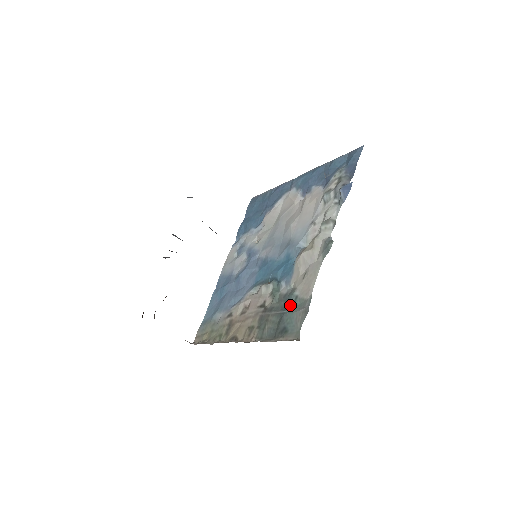
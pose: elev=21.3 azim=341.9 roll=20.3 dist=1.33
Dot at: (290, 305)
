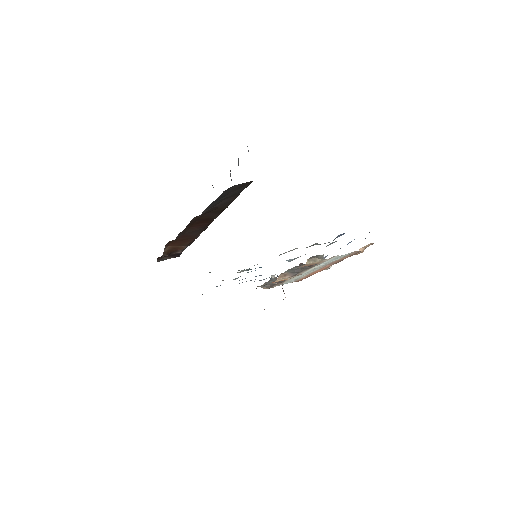
Dot at: occluded
